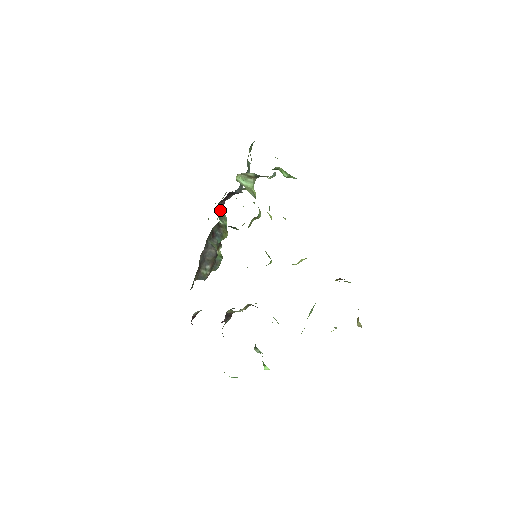
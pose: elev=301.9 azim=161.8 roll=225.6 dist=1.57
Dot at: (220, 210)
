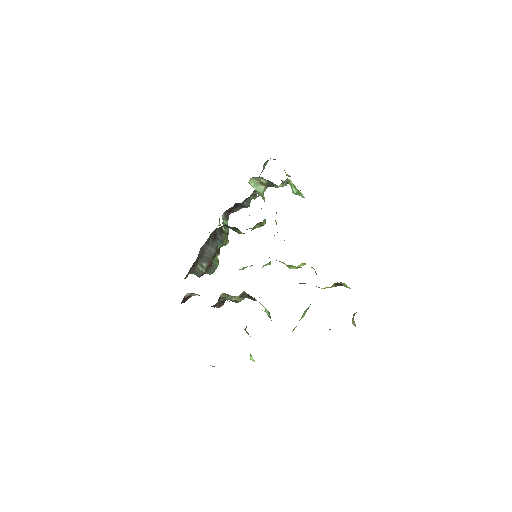
Dot at: (225, 219)
